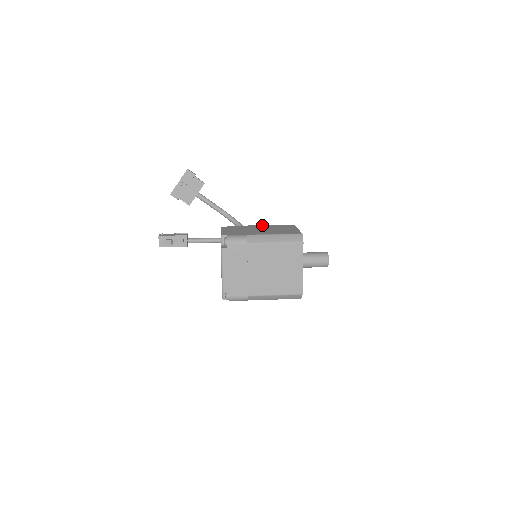
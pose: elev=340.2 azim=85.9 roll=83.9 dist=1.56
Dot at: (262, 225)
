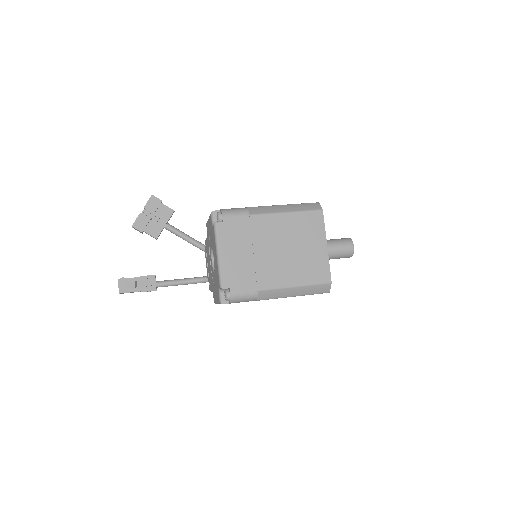
Dot at: occluded
